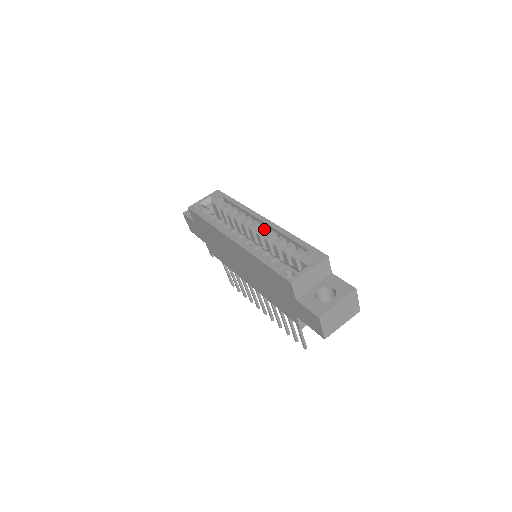
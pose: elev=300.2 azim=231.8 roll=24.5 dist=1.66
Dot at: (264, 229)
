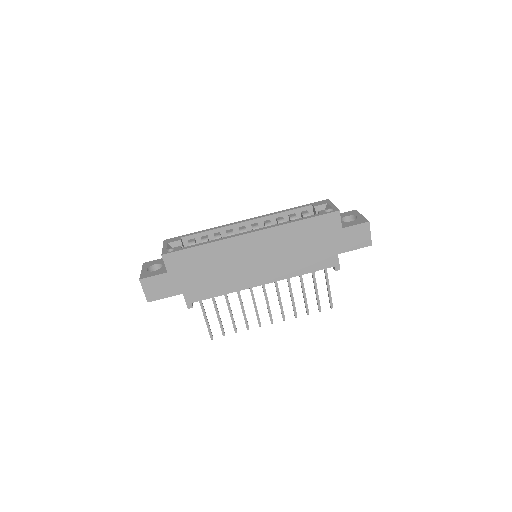
Dot at: (257, 224)
